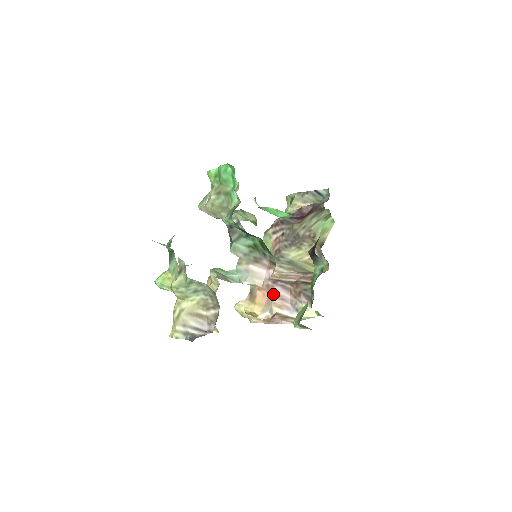
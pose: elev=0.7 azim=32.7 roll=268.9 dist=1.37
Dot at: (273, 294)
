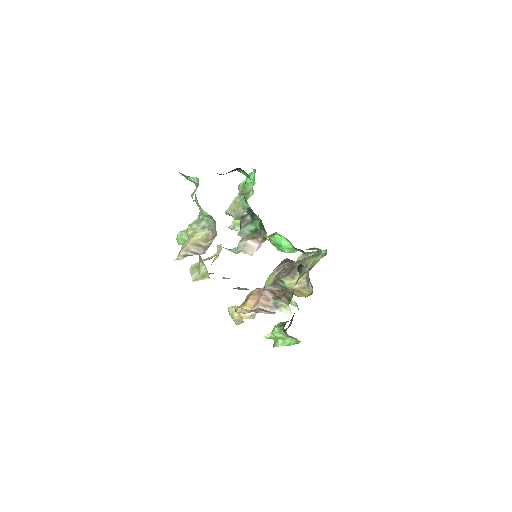
Dot at: (262, 296)
